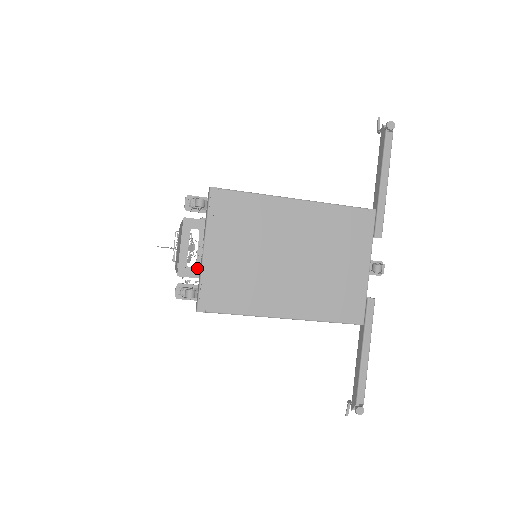
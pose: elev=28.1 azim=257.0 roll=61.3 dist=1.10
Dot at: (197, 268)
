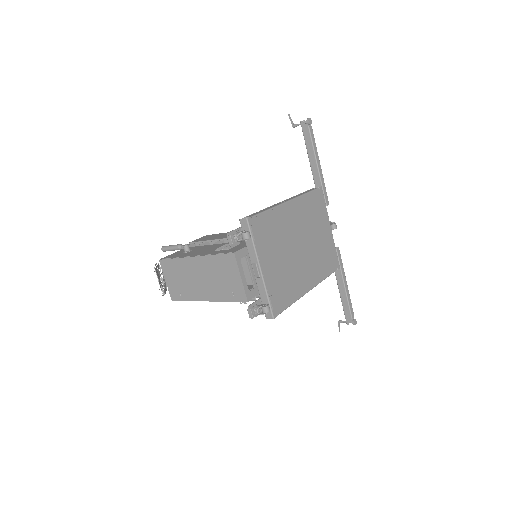
Dot at: (255, 287)
